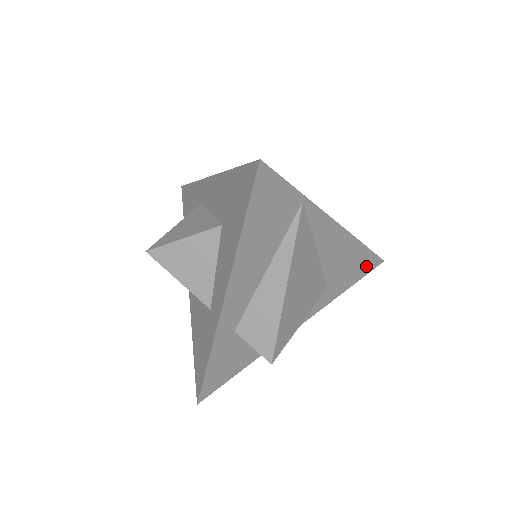
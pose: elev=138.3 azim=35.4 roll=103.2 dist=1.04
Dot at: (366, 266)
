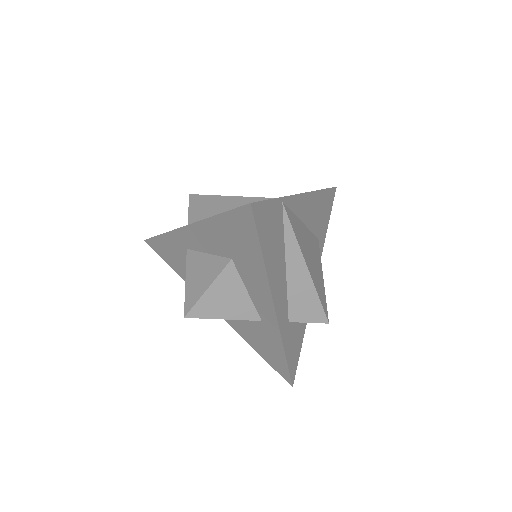
Dot at: (329, 201)
